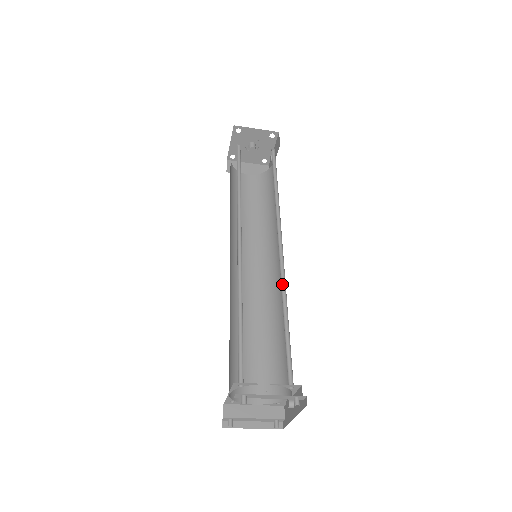
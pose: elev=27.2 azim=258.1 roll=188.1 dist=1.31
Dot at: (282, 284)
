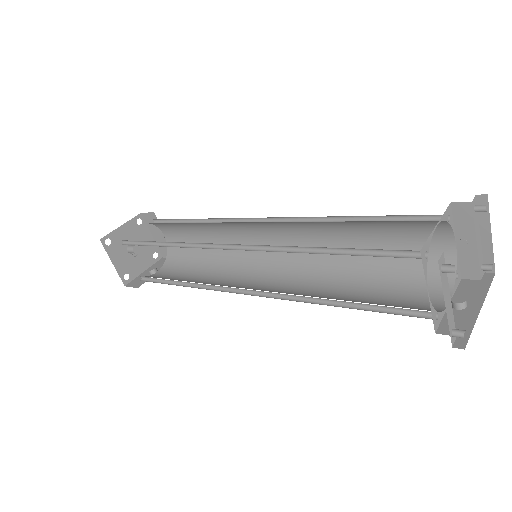
Dot at: (320, 267)
